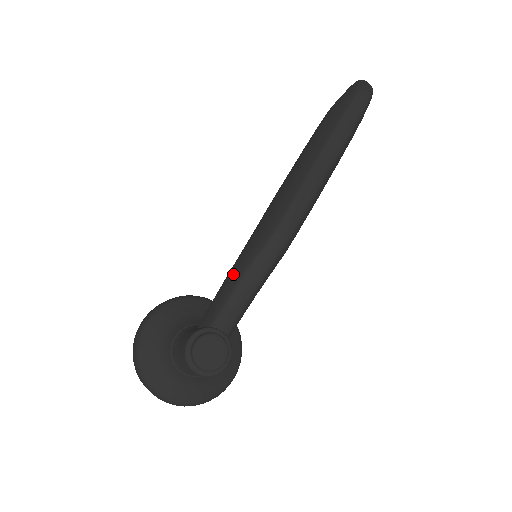
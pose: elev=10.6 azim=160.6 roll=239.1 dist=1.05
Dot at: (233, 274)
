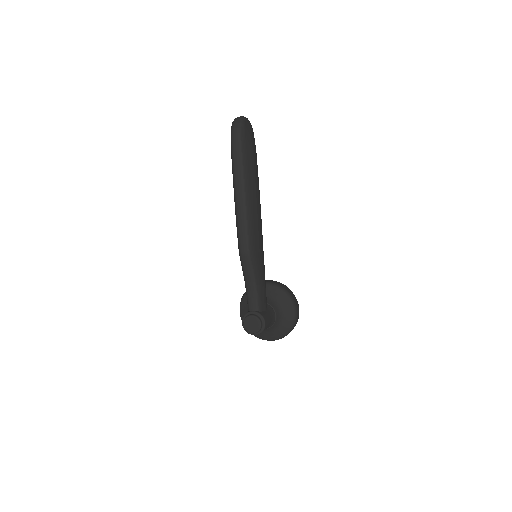
Dot at: occluded
